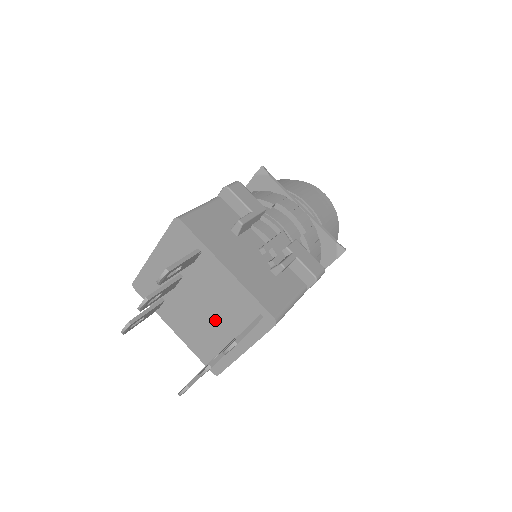
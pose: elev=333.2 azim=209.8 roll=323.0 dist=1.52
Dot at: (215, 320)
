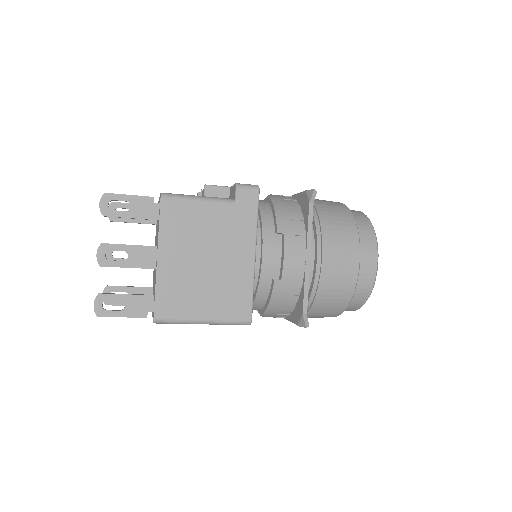
Dot at: occluded
